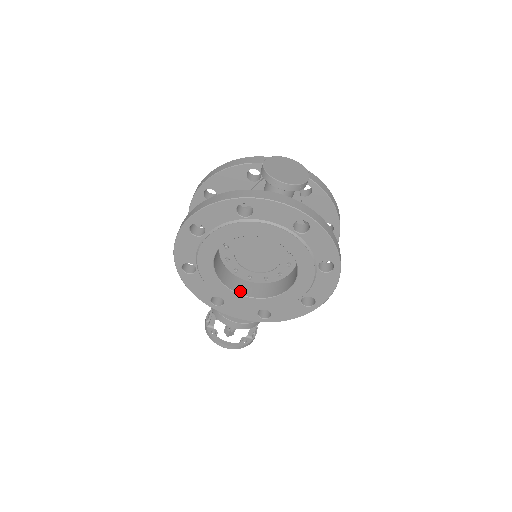
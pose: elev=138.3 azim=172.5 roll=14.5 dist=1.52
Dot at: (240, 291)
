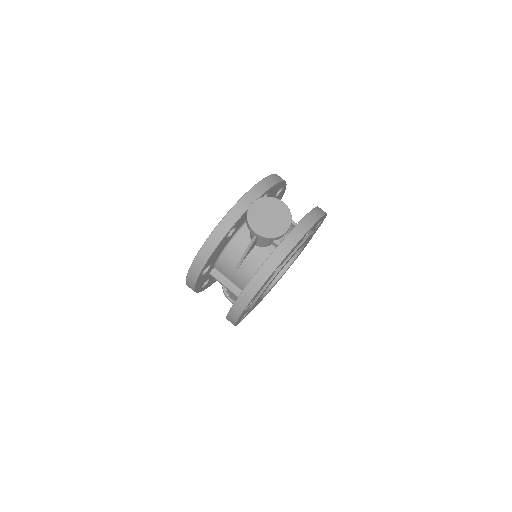
Dot at: (271, 283)
